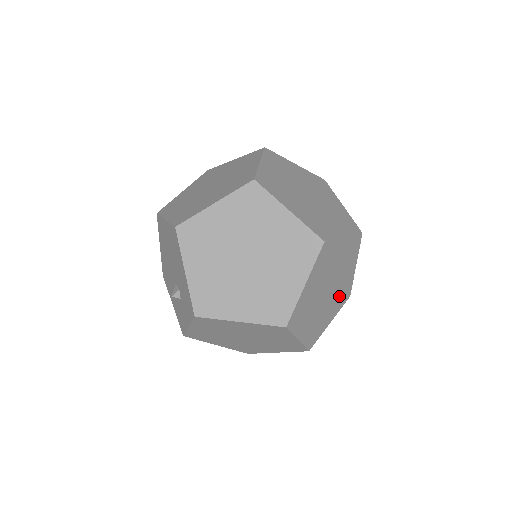
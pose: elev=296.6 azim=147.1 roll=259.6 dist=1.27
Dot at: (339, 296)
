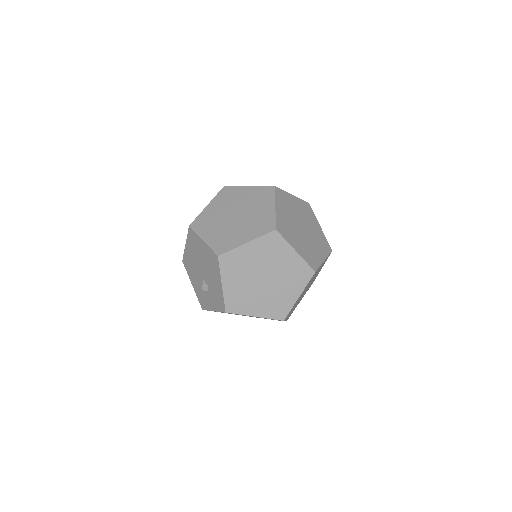
Dot at: occluded
